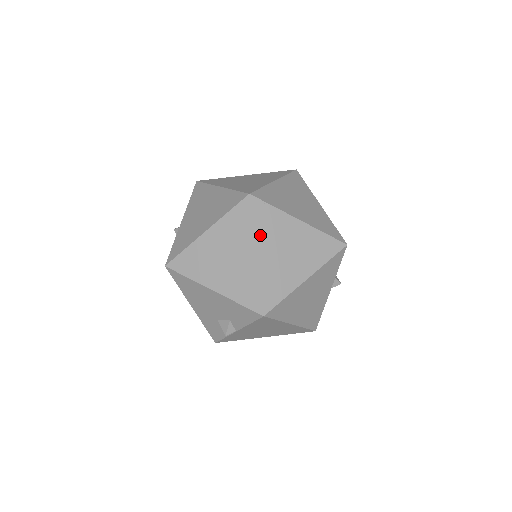
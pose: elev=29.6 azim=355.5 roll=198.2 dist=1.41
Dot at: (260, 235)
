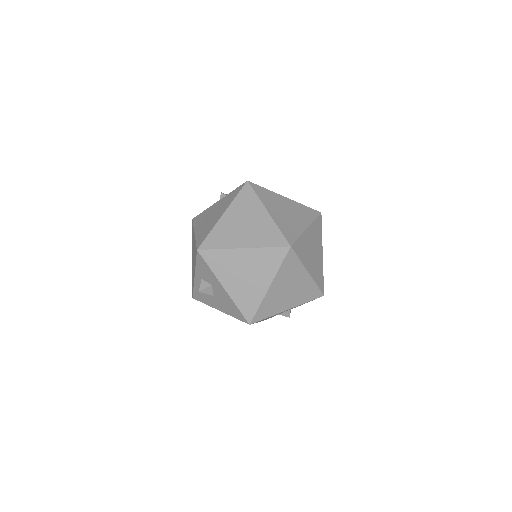
Dot at: (304, 261)
